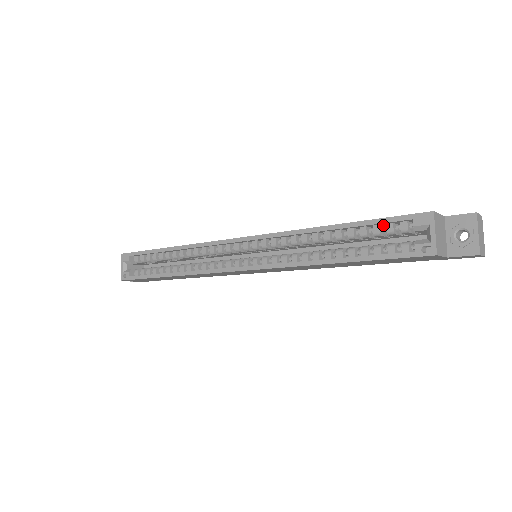
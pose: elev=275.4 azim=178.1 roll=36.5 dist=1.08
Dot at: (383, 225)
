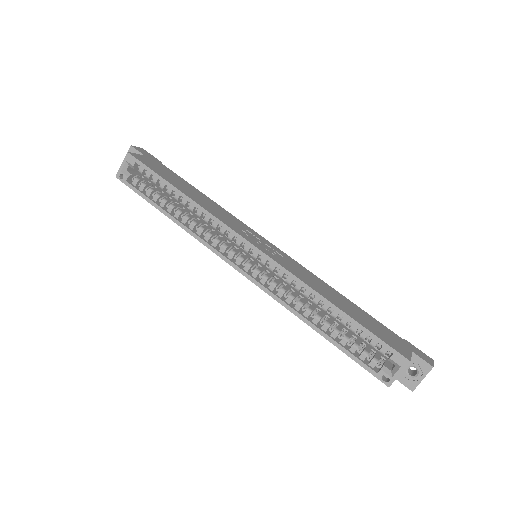
Dot at: occluded
